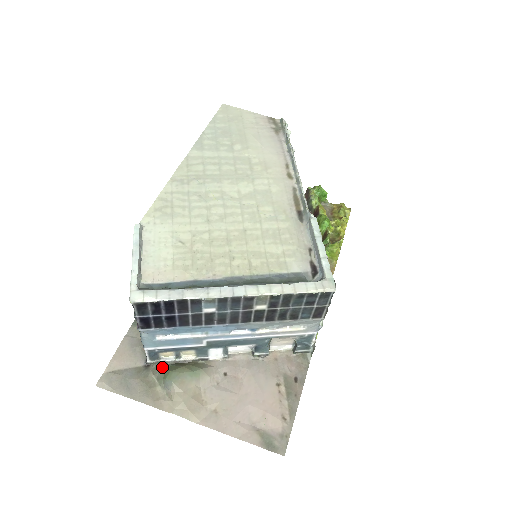
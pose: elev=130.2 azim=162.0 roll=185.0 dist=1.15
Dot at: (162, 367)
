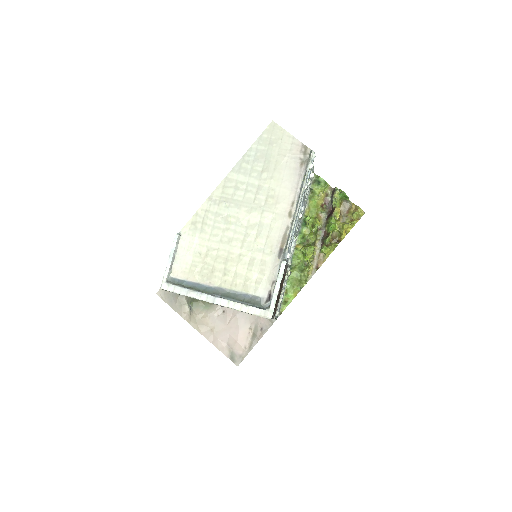
Dot at: occluded
